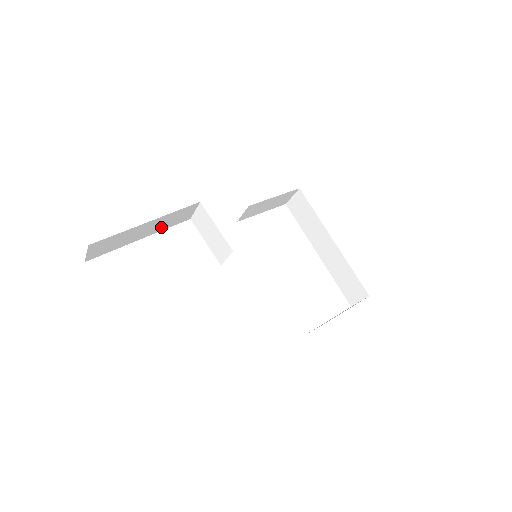
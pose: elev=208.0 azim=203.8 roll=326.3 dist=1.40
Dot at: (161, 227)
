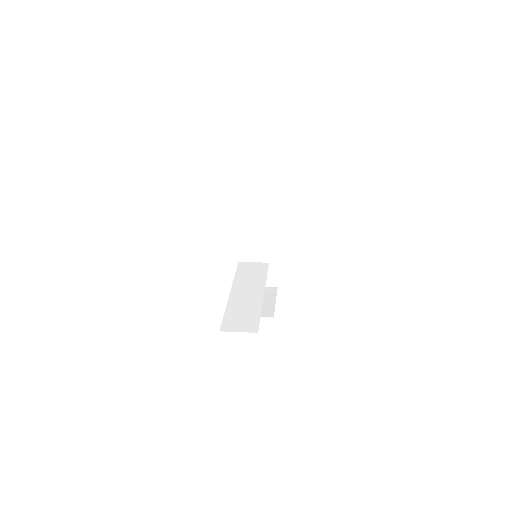
Dot at: occluded
